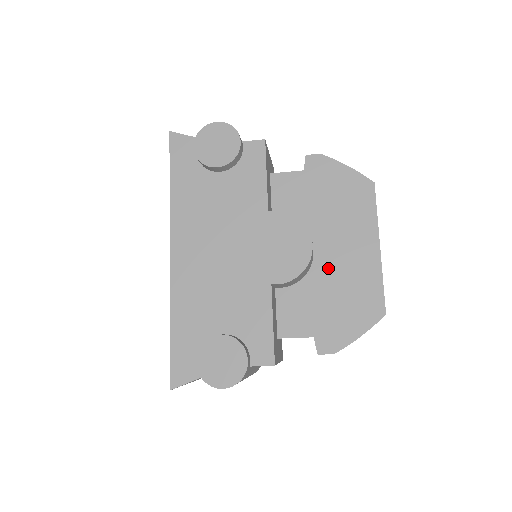
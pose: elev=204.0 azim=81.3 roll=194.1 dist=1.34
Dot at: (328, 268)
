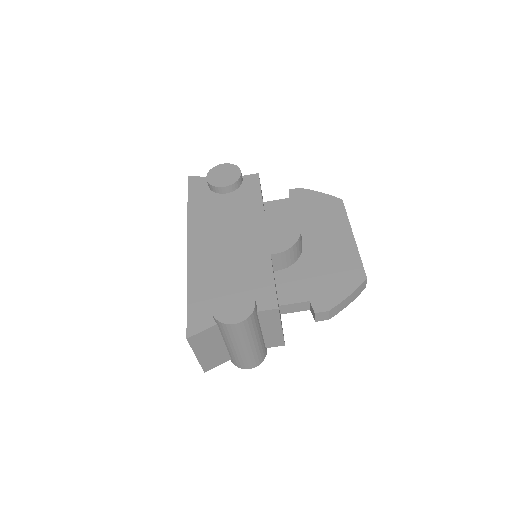
Dot at: (315, 253)
